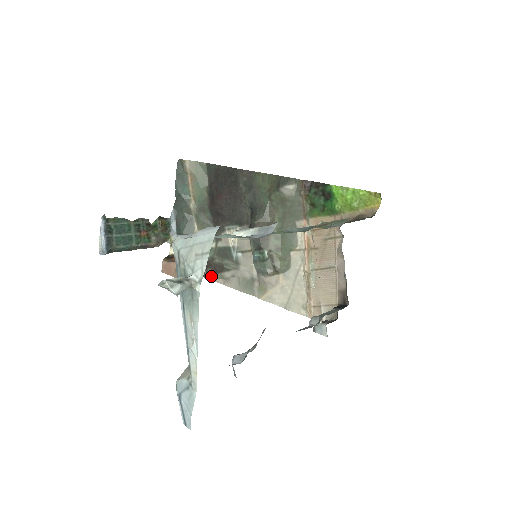
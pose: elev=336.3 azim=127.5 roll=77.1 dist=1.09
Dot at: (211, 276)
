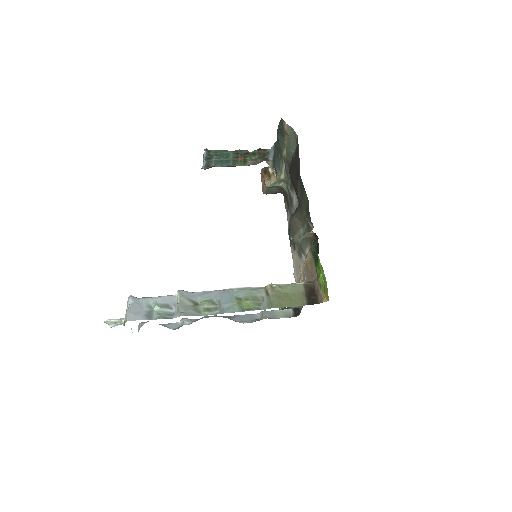
Dot at: (285, 201)
